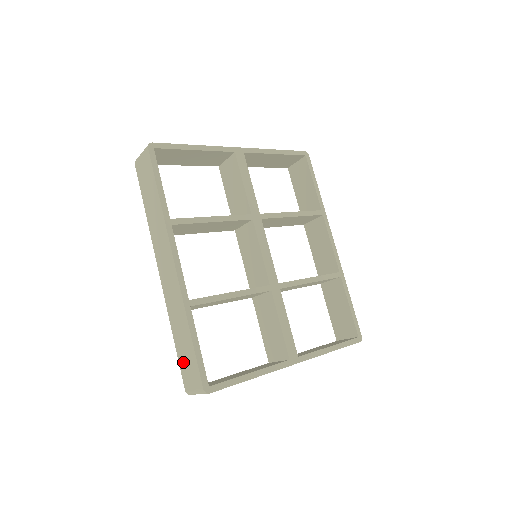
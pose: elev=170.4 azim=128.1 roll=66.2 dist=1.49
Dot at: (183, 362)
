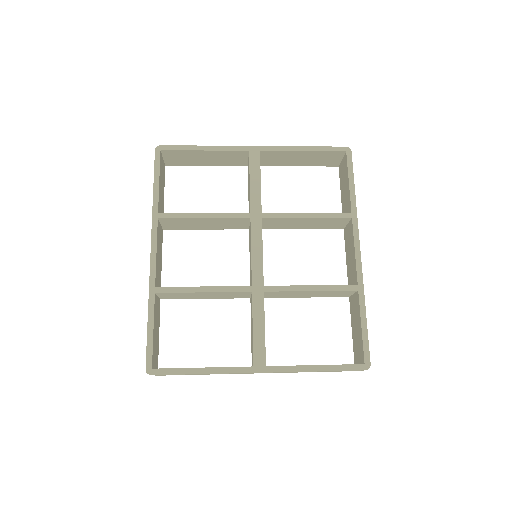
Dot at: occluded
